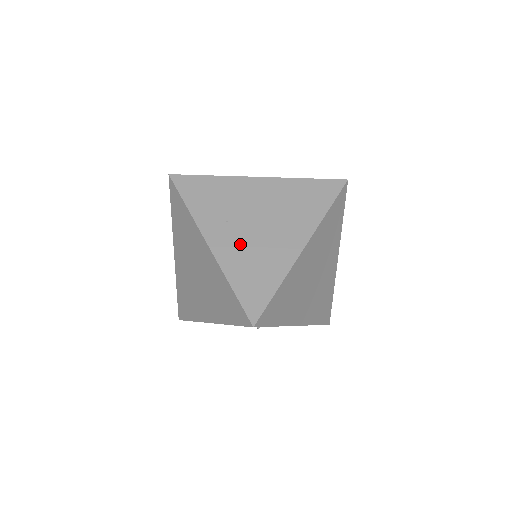
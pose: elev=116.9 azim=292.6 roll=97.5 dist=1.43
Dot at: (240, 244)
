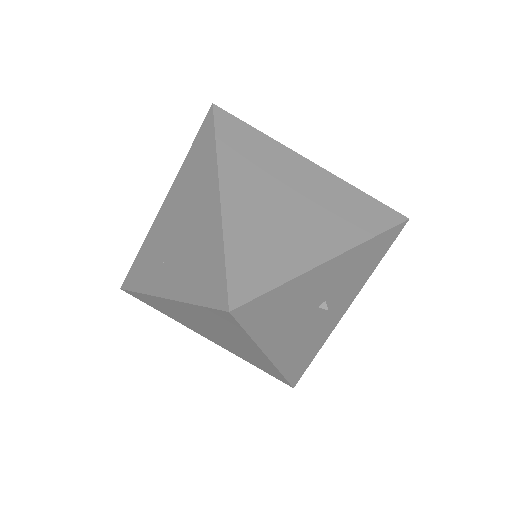
Dot at: (180, 263)
